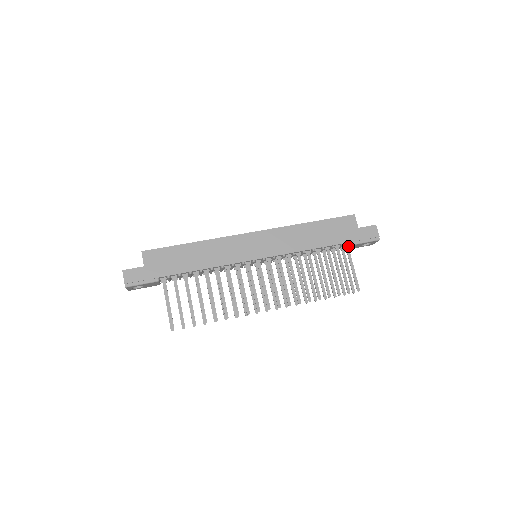
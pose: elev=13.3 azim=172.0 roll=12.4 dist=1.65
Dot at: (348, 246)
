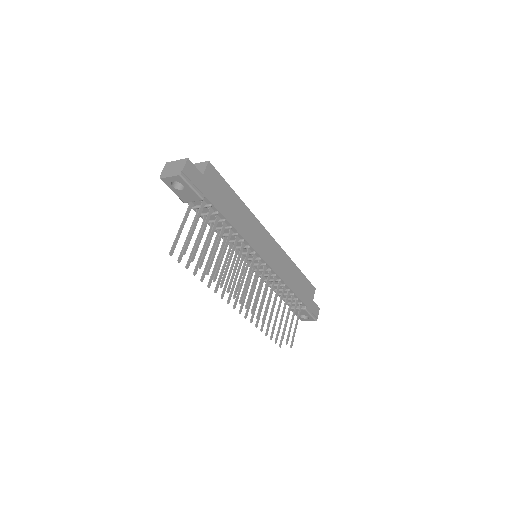
Dot at: (298, 307)
